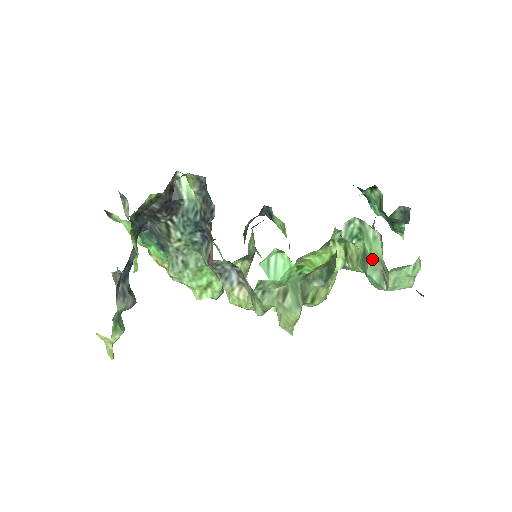
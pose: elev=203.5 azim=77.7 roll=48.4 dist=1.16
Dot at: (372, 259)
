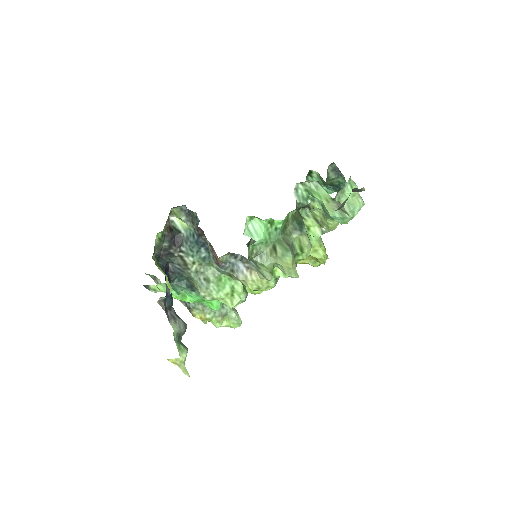
Dot at: (326, 203)
